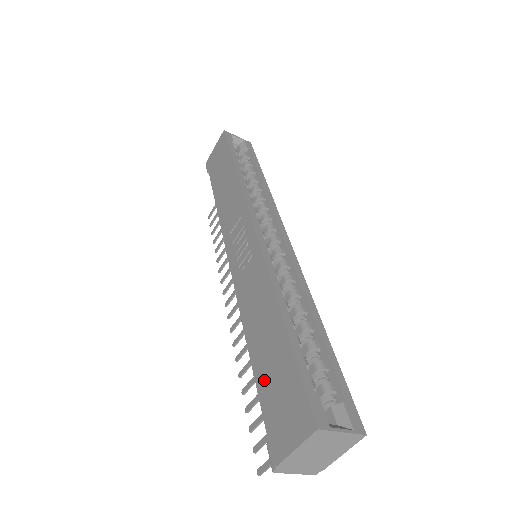
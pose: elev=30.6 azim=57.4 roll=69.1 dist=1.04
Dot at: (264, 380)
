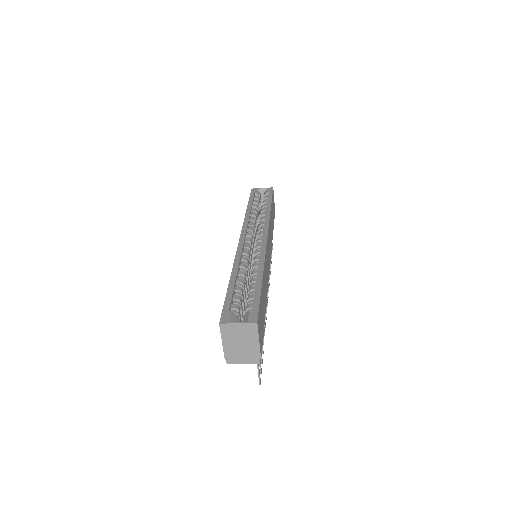
Dot at: occluded
